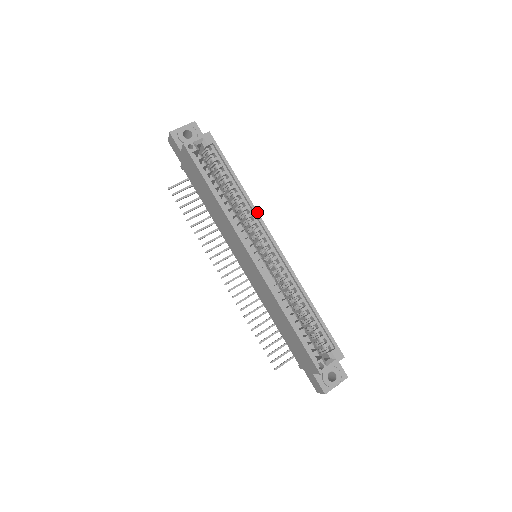
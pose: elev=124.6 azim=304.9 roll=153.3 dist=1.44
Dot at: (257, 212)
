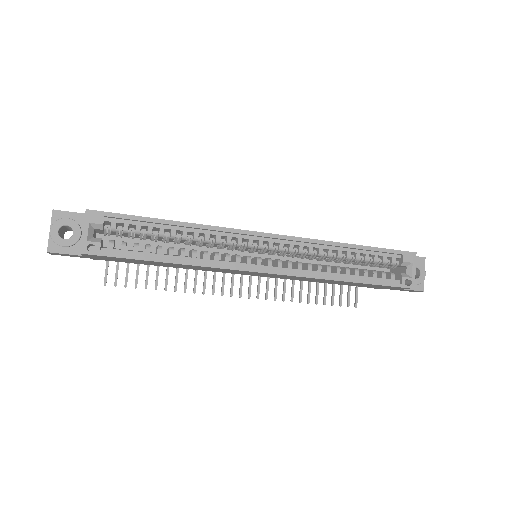
Dot at: (222, 228)
